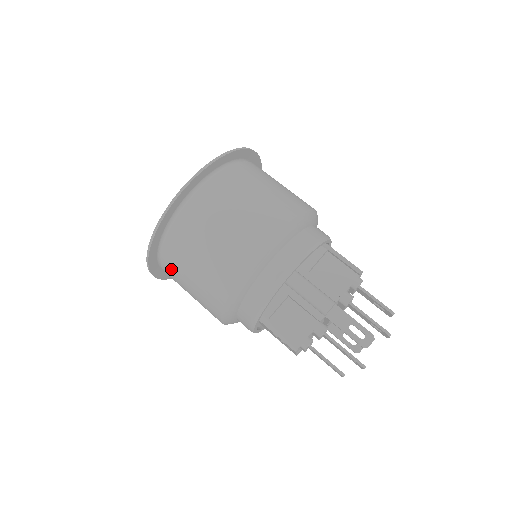
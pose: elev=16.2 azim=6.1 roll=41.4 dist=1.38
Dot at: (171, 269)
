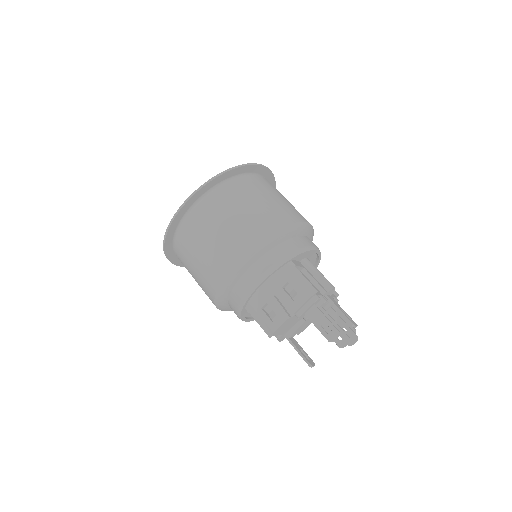
Dot at: (222, 199)
